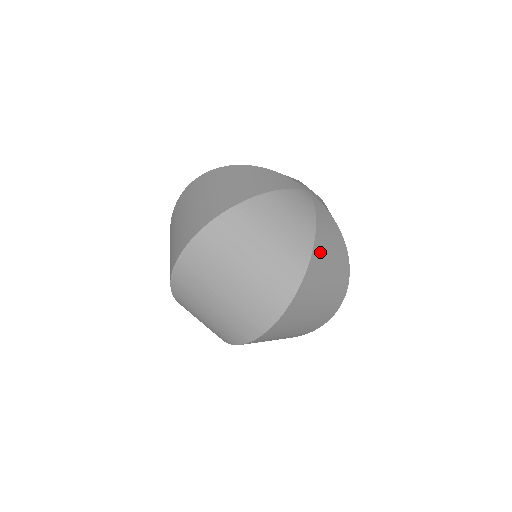
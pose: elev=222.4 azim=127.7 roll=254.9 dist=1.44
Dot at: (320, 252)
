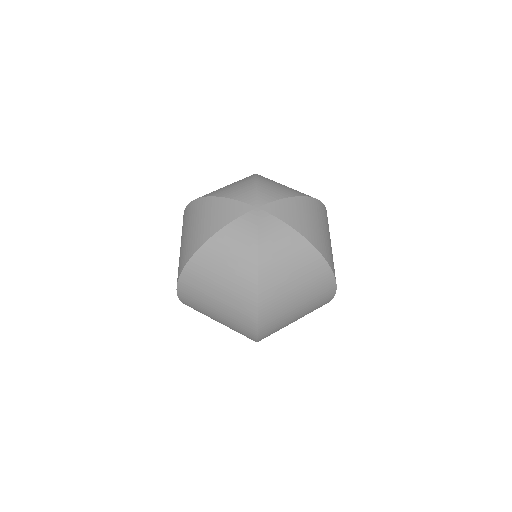
Dot at: (270, 274)
